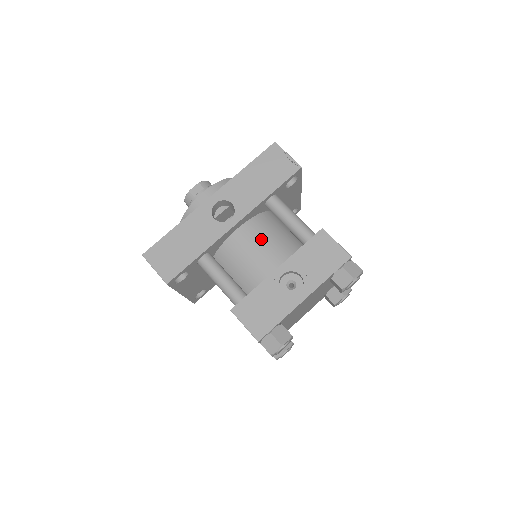
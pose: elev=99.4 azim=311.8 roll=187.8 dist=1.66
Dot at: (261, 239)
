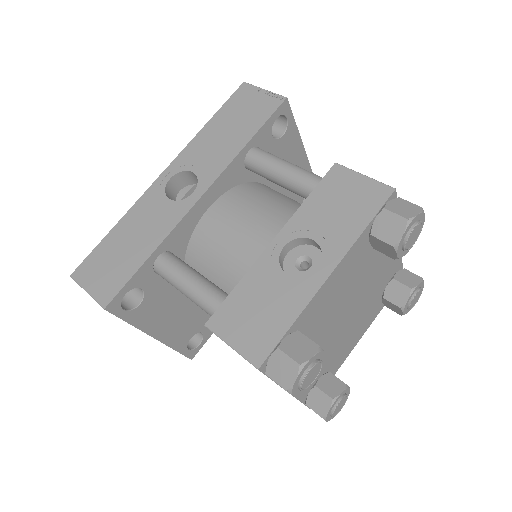
Dot at: (246, 212)
